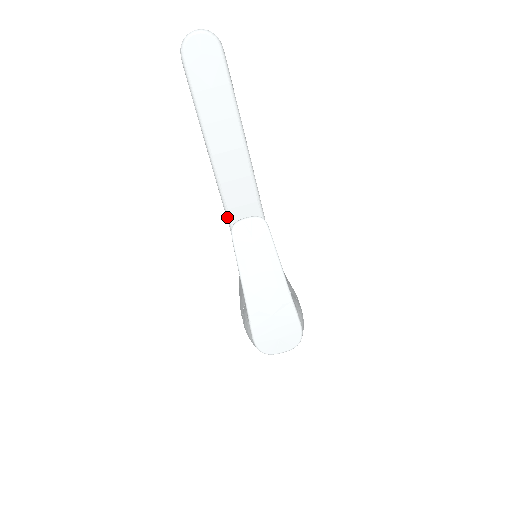
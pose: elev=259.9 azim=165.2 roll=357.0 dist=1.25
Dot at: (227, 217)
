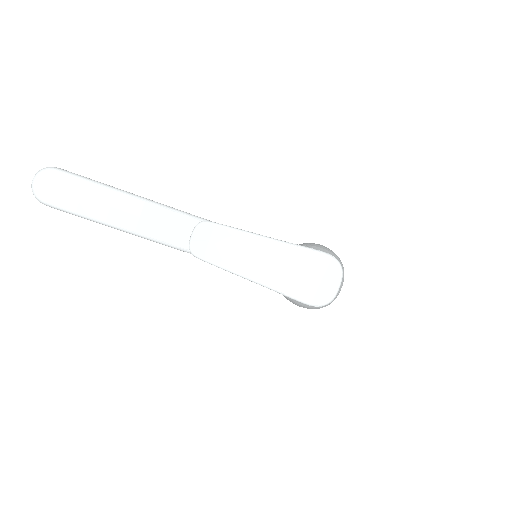
Dot at: occluded
